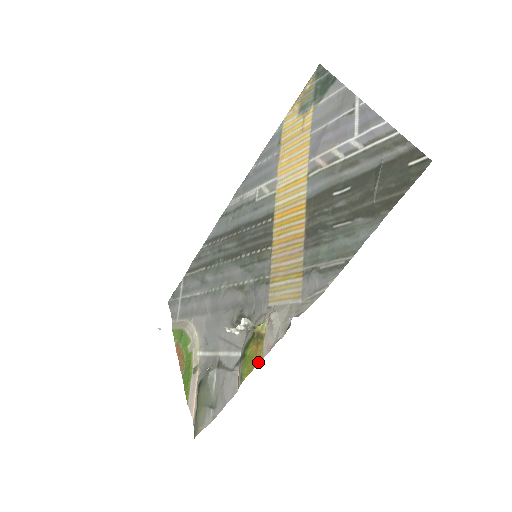
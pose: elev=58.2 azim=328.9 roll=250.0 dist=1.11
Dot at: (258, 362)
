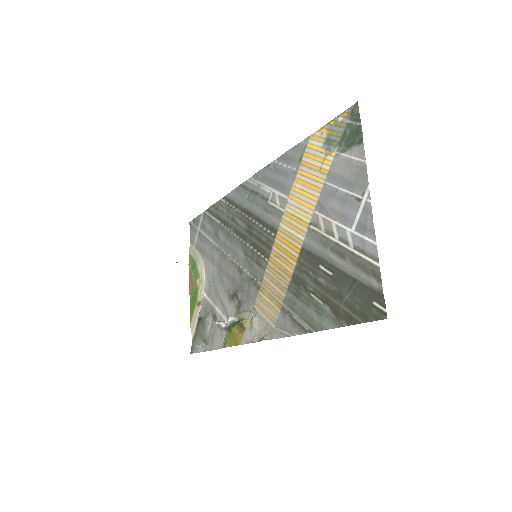
Dot at: (237, 344)
